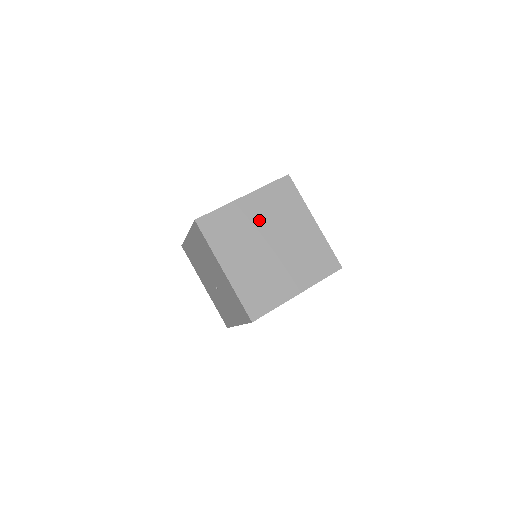
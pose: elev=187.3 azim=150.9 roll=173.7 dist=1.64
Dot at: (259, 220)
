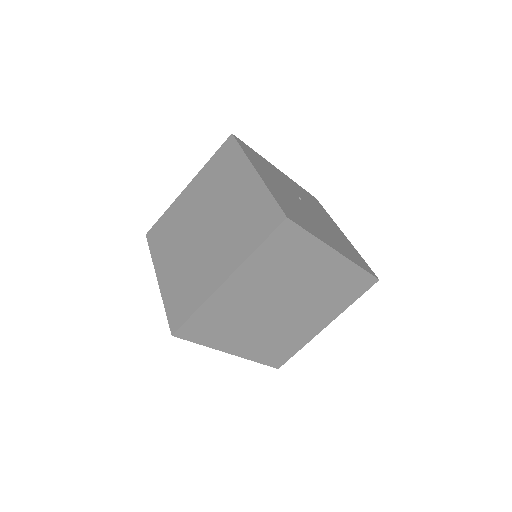
Dot at: (196, 205)
